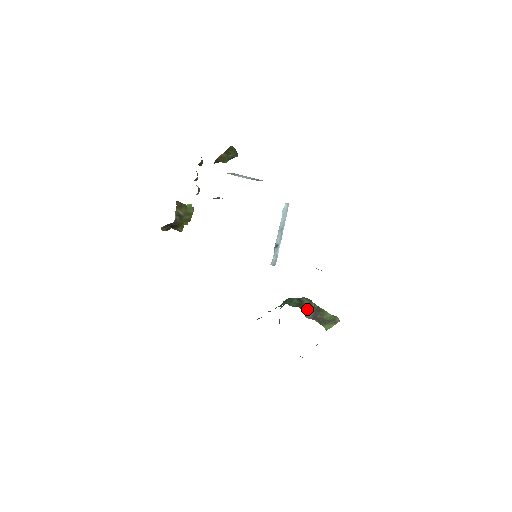
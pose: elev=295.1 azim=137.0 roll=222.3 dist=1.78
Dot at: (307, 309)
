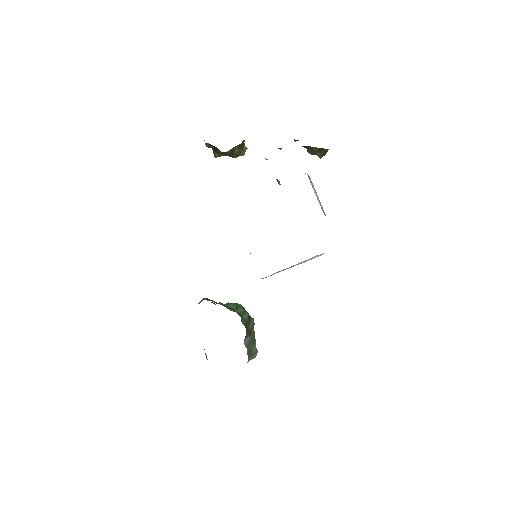
Dot at: (248, 333)
